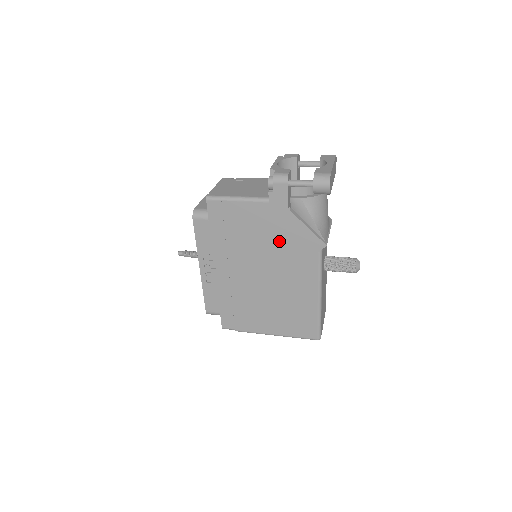
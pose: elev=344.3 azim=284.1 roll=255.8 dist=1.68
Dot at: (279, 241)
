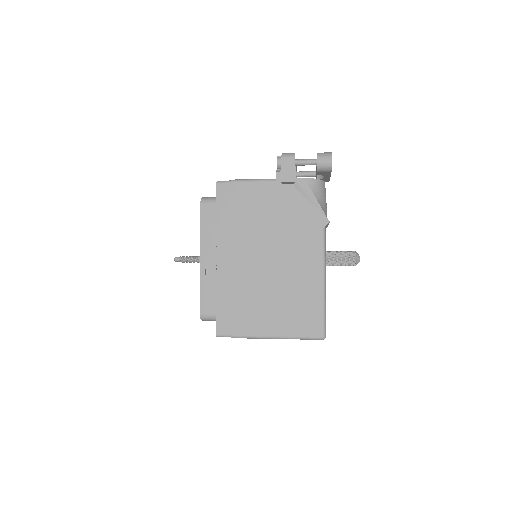
Dot at: (284, 220)
